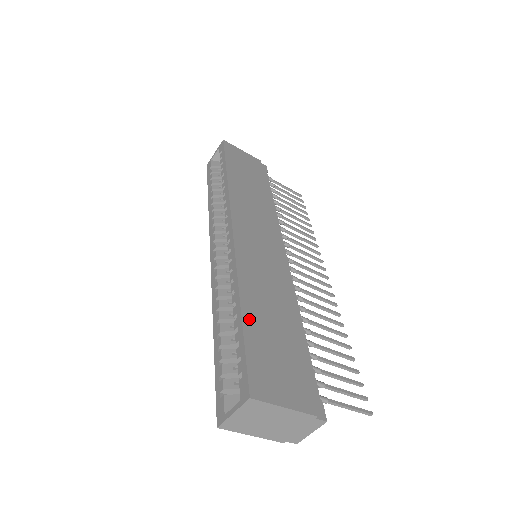
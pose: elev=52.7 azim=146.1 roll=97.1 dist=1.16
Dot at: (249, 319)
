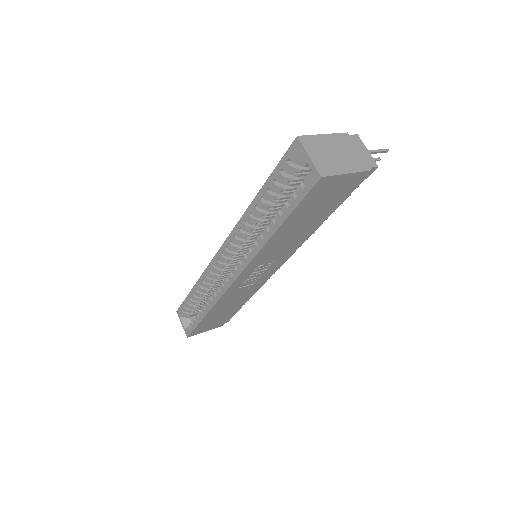
Dot at: occluded
